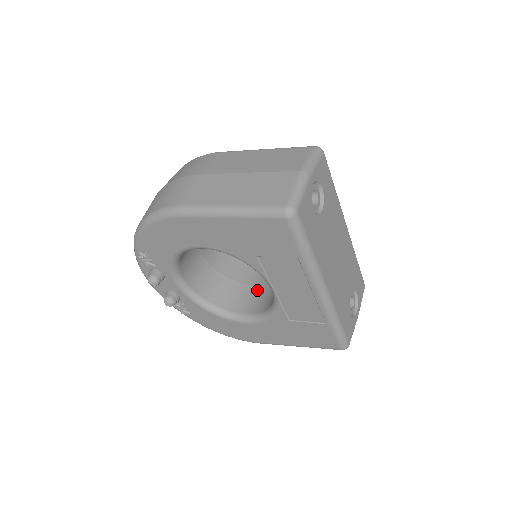
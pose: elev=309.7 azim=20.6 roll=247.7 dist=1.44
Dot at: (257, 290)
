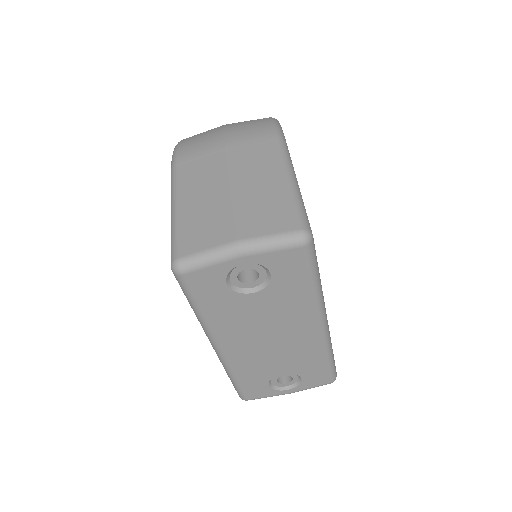
Dot at: occluded
